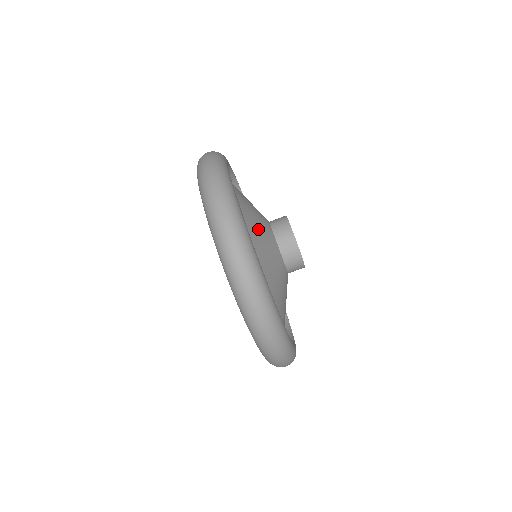
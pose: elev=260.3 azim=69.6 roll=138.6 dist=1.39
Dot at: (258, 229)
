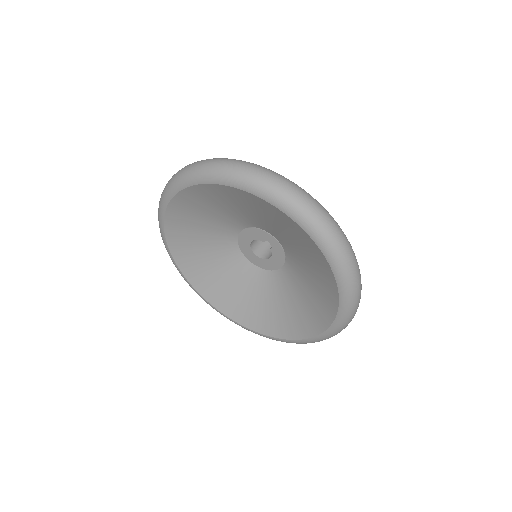
Dot at: occluded
